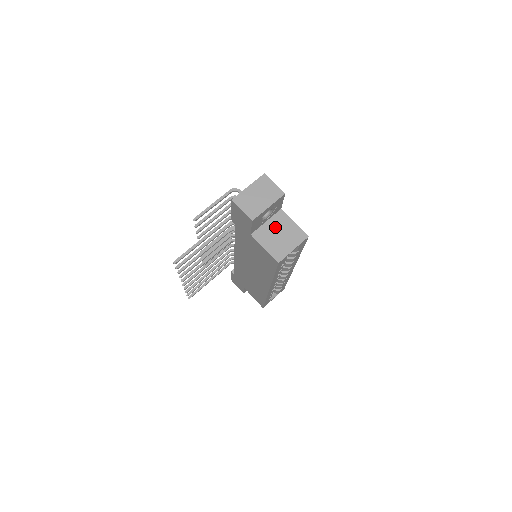
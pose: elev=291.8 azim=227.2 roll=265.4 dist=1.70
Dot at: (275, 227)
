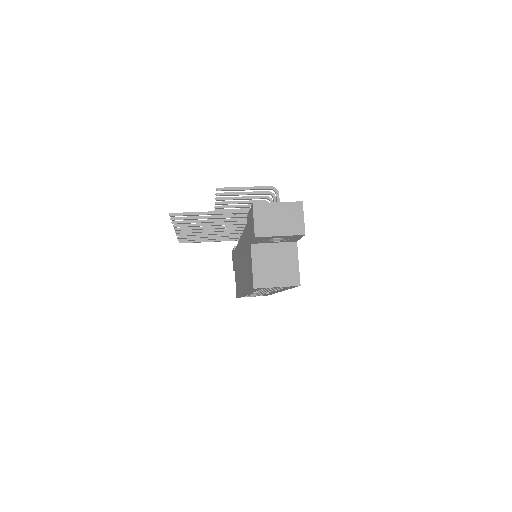
Dot at: (278, 254)
